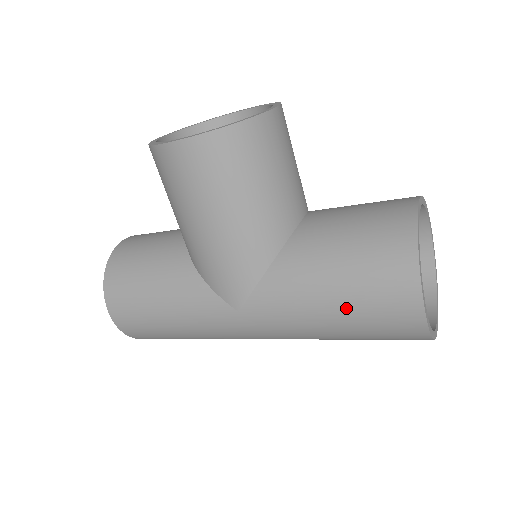
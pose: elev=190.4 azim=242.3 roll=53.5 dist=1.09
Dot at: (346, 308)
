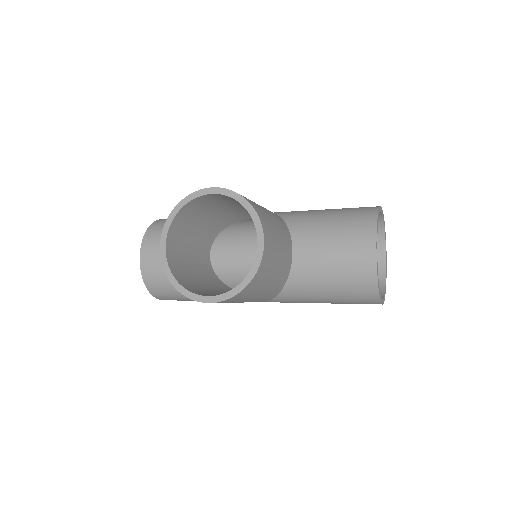
Dot at: occluded
